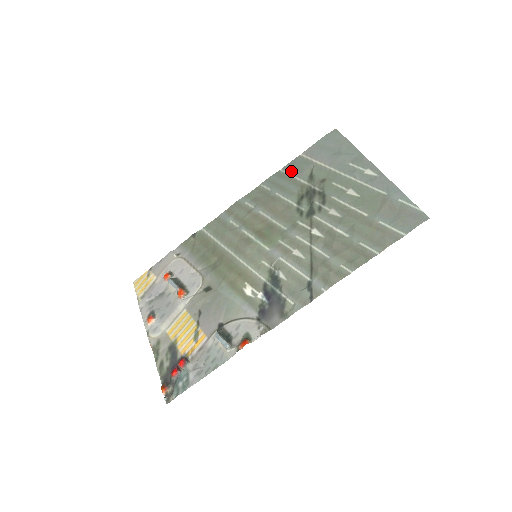
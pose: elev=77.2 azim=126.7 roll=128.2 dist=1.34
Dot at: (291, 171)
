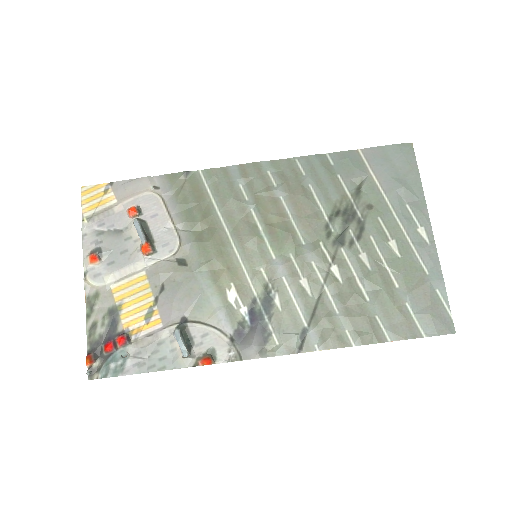
Dot at: (339, 166)
